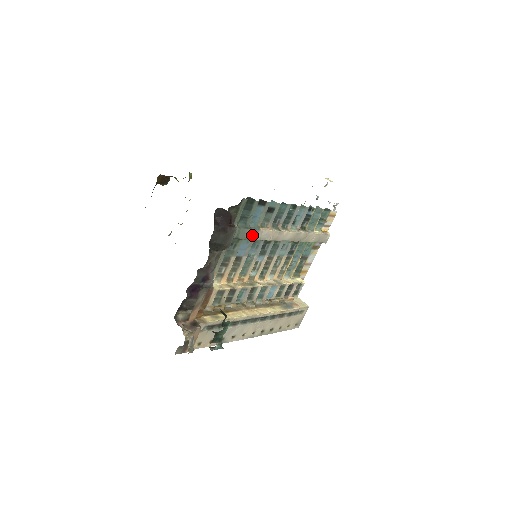
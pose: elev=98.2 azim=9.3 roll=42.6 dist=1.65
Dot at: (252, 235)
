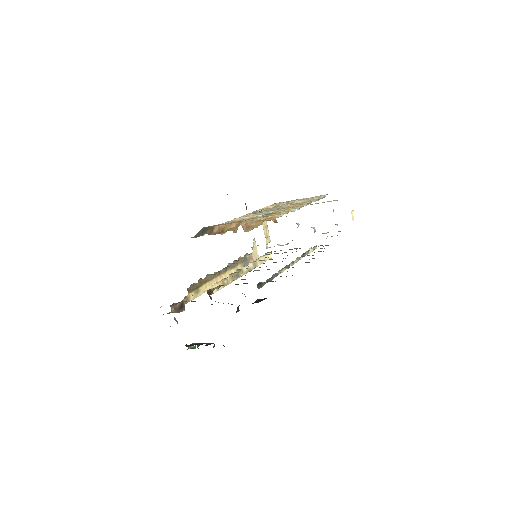
Dot at: occluded
